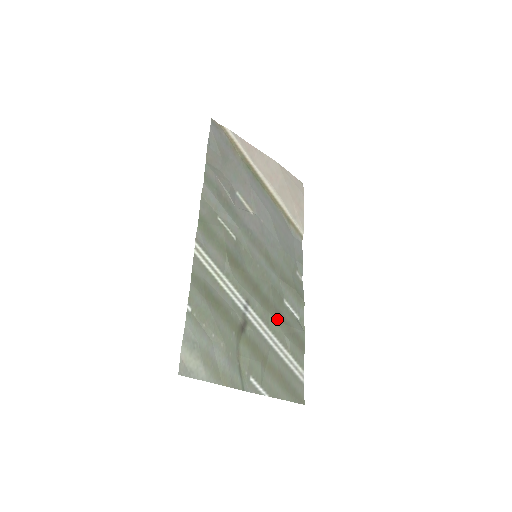
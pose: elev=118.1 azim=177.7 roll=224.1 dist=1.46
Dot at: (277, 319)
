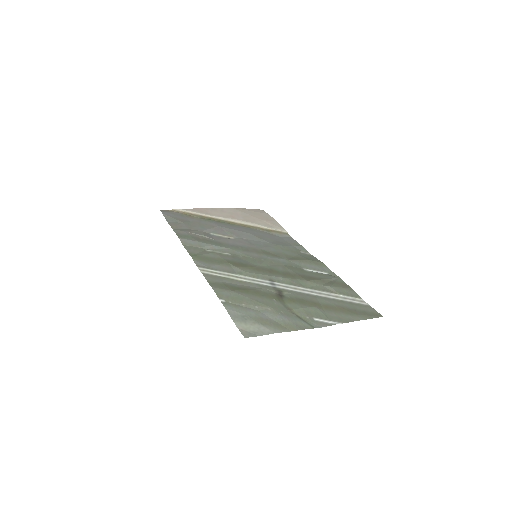
Dot at: (307, 280)
